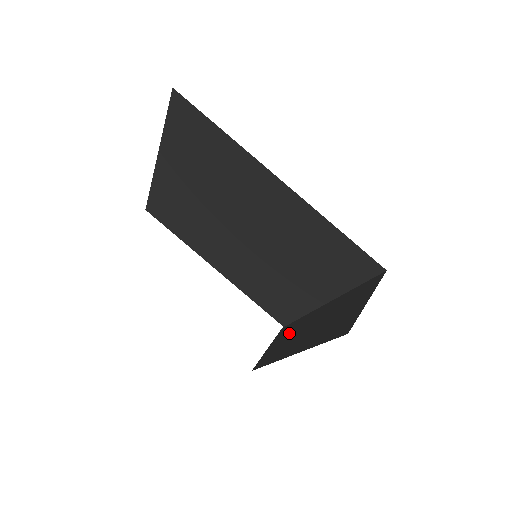
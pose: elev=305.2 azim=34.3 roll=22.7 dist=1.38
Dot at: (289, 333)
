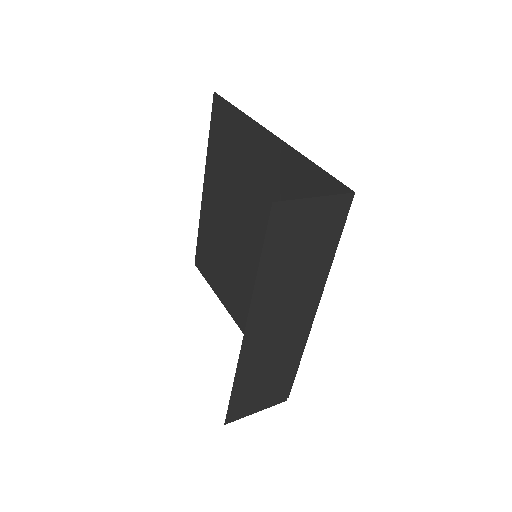
Dot at: (277, 369)
